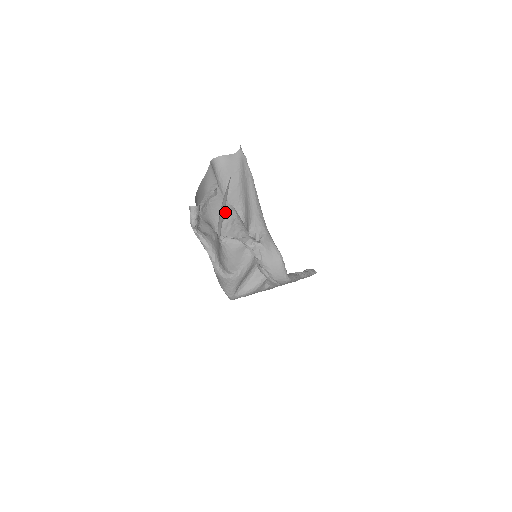
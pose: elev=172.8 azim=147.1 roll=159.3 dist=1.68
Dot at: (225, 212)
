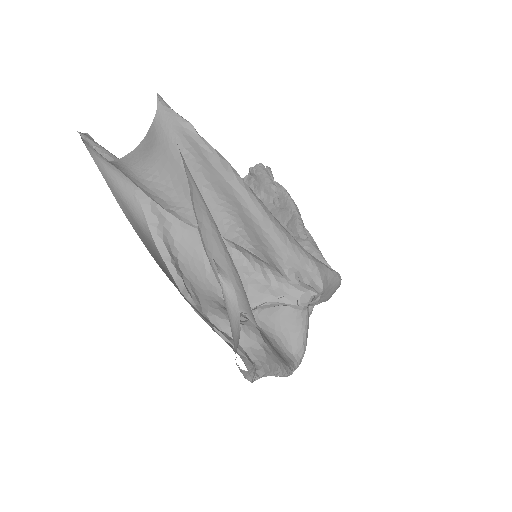
Dot at: occluded
